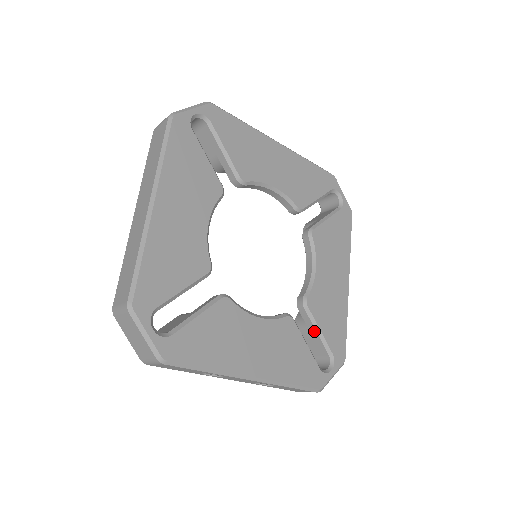
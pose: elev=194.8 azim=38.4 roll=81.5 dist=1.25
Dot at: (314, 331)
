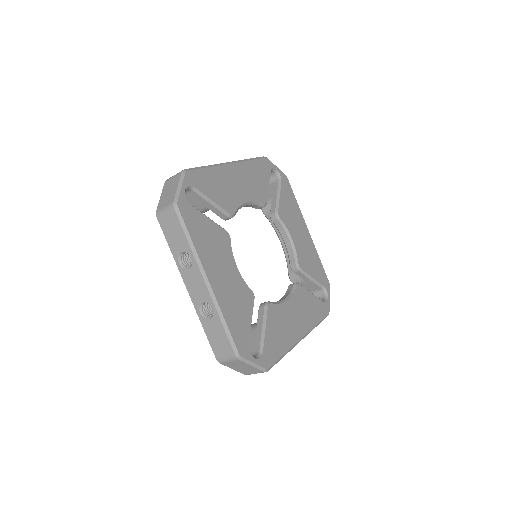
Dot at: (260, 327)
